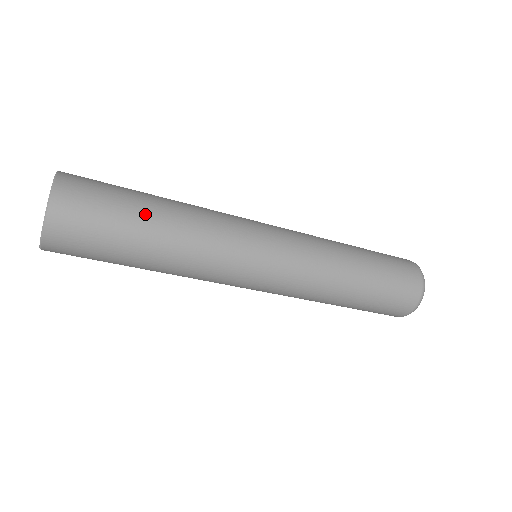
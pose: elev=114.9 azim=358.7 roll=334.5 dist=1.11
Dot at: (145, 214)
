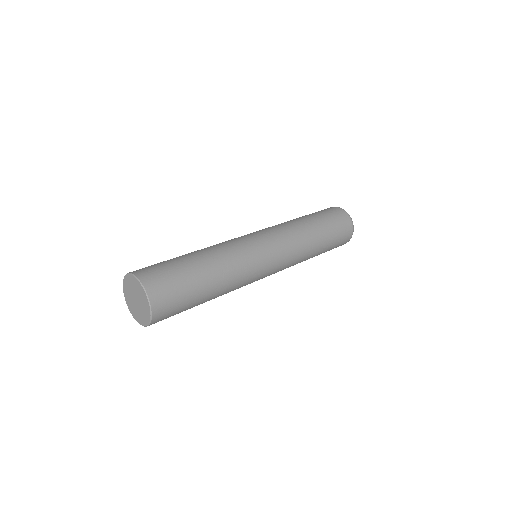
Dot at: (202, 284)
